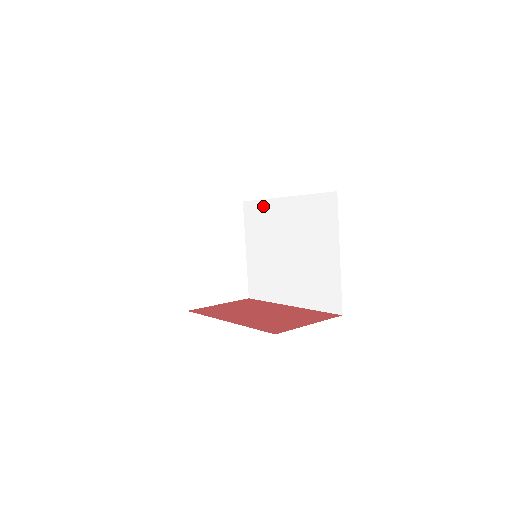
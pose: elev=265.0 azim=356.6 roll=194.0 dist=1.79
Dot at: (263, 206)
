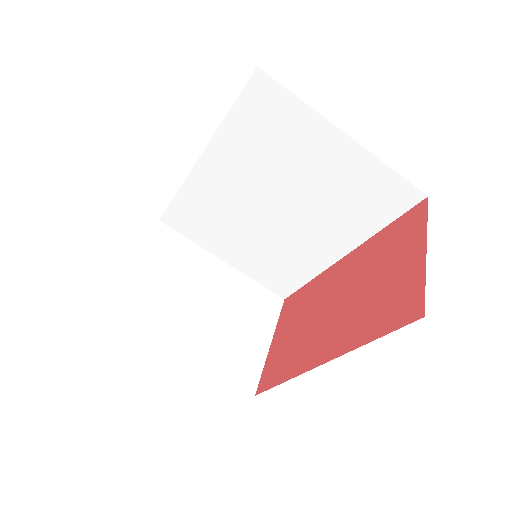
Dot at: (187, 198)
